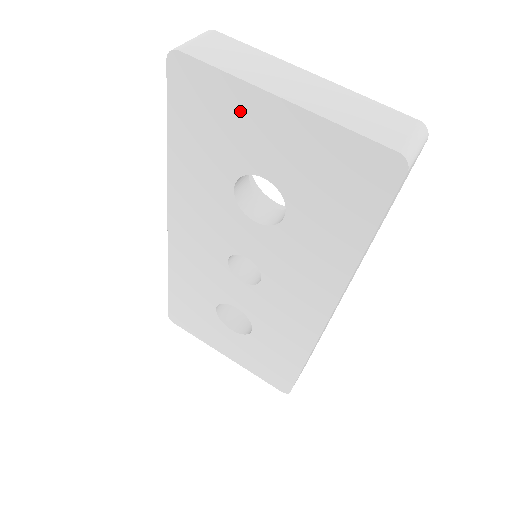
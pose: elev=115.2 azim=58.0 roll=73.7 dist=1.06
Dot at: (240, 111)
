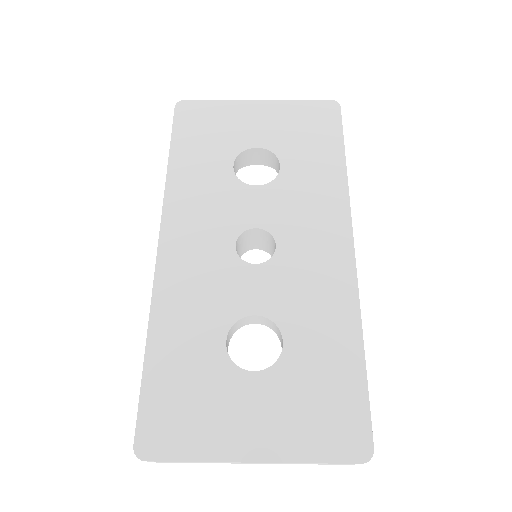
Dot at: (231, 115)
